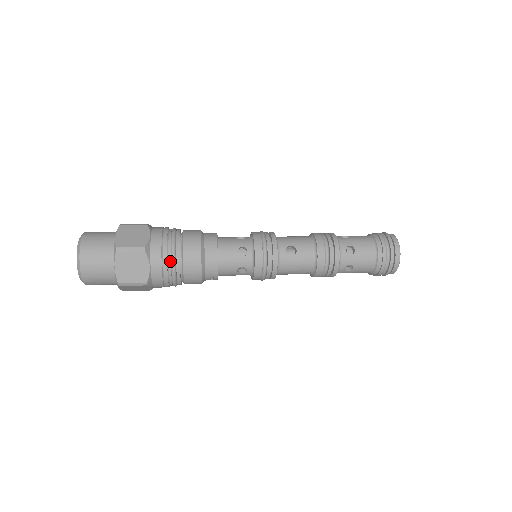
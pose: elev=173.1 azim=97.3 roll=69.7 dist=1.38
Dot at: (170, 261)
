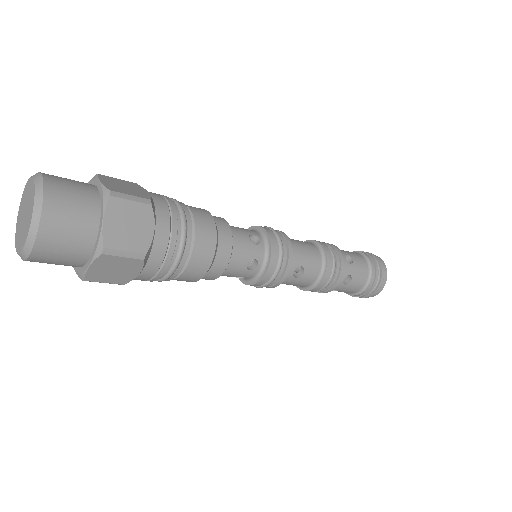
Dot at: (169, 270)
